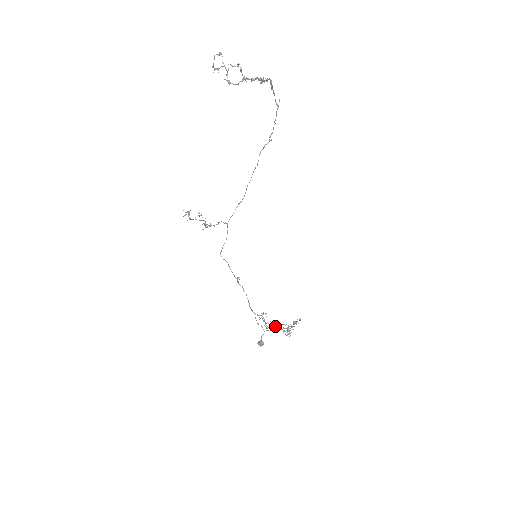
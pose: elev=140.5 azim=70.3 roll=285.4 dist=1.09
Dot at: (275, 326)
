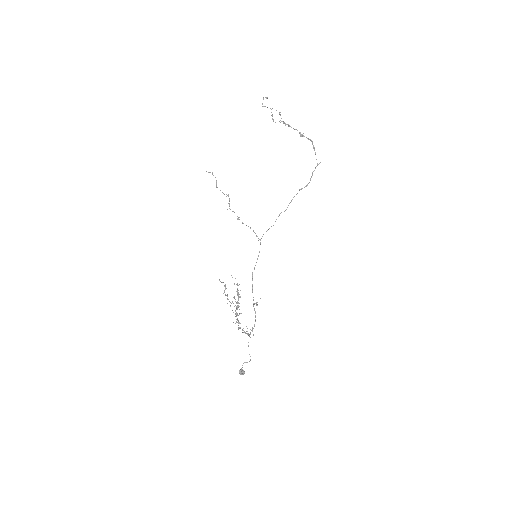
Dot at: occluded
